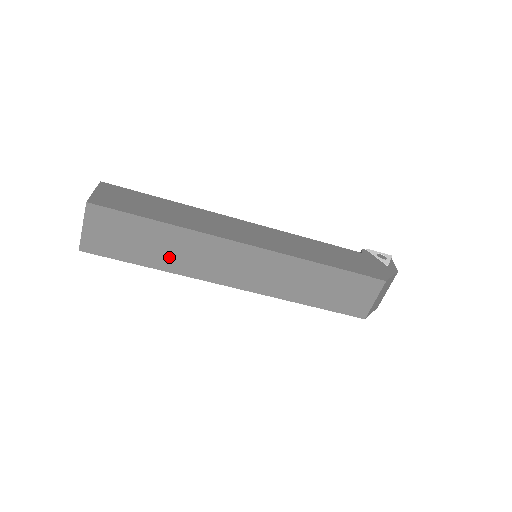
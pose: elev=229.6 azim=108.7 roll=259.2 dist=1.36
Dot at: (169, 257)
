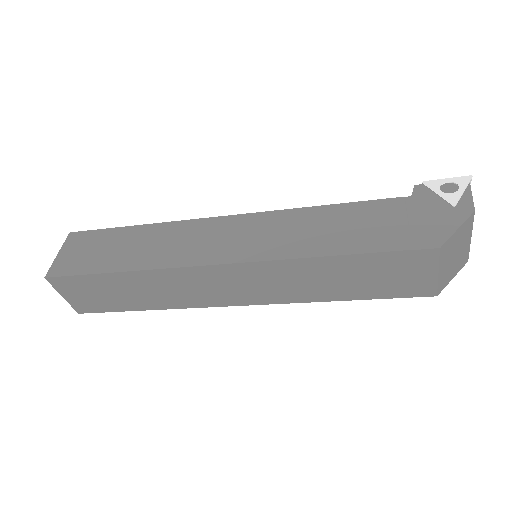
Dot at: (153, 298)
